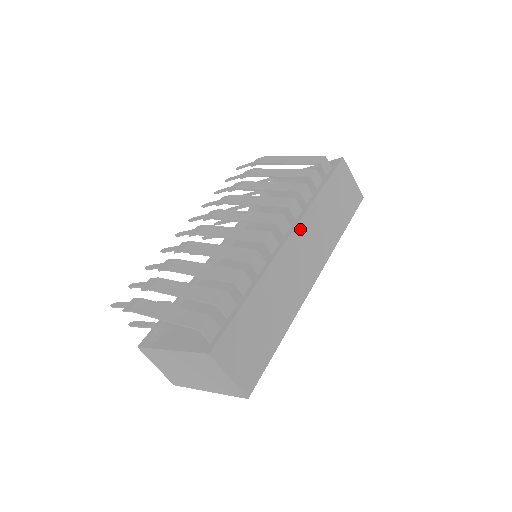
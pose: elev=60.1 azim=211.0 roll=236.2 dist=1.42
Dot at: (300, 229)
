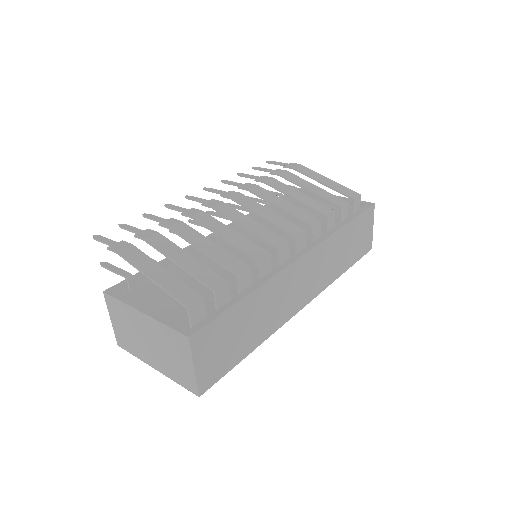
Dot at: (314, 252)
